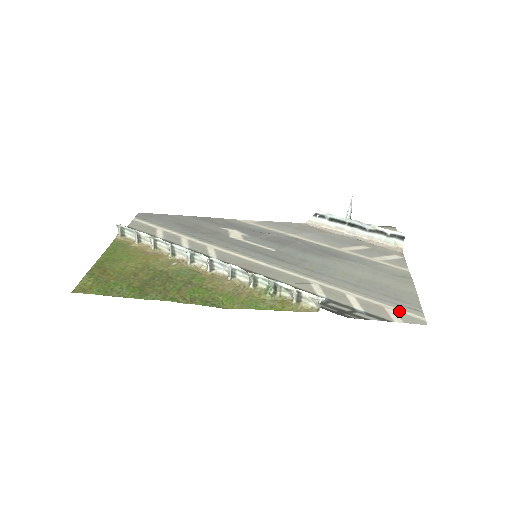
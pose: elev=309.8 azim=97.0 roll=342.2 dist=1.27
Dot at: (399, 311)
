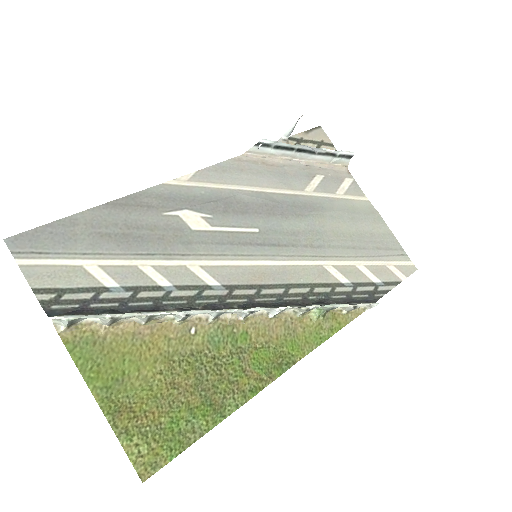
Dot at: (396, 264)
